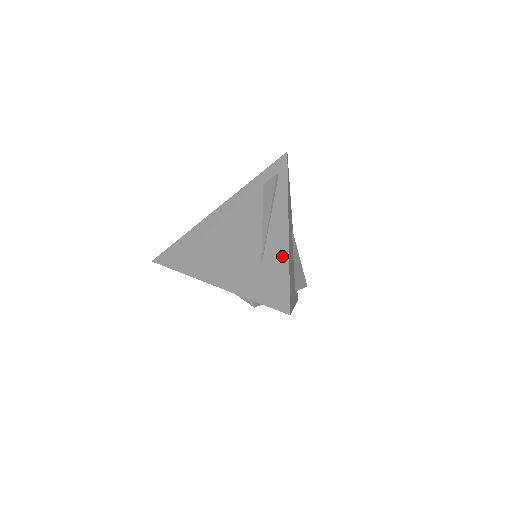
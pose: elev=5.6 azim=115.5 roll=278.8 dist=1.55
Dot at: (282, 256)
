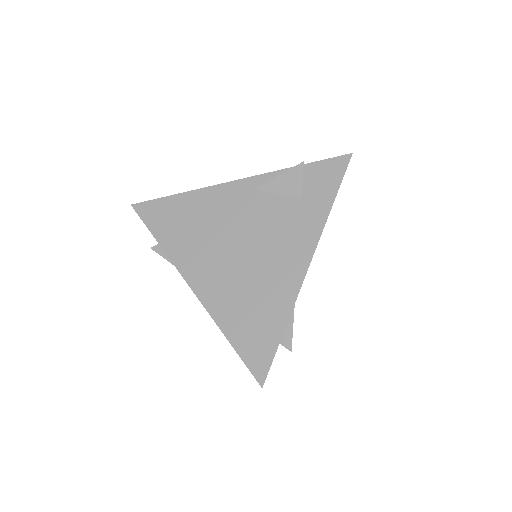
Dot at: occluded
